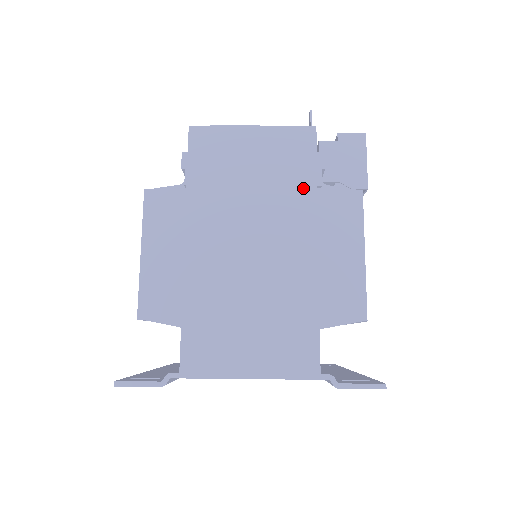
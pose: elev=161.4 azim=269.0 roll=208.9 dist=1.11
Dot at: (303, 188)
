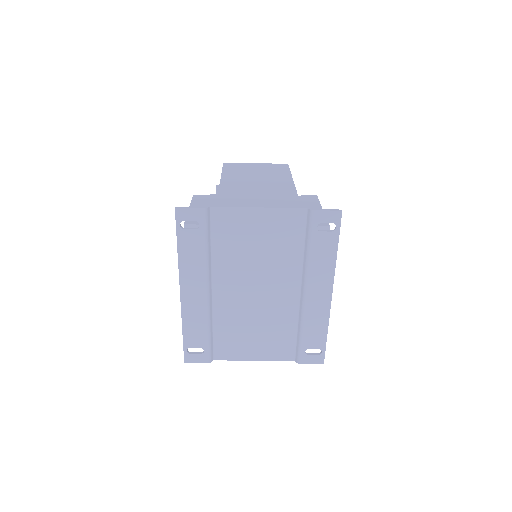
Dot at: (284, 173)
